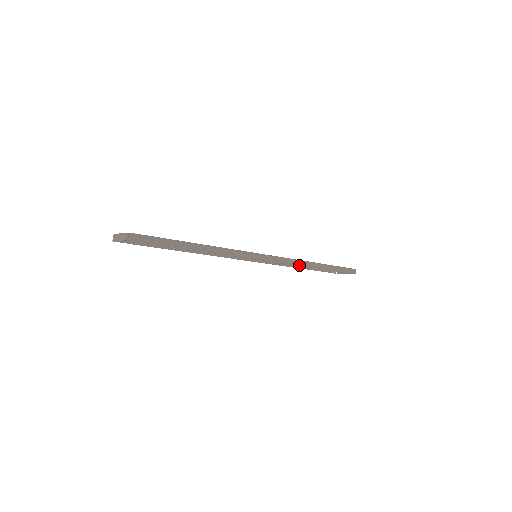
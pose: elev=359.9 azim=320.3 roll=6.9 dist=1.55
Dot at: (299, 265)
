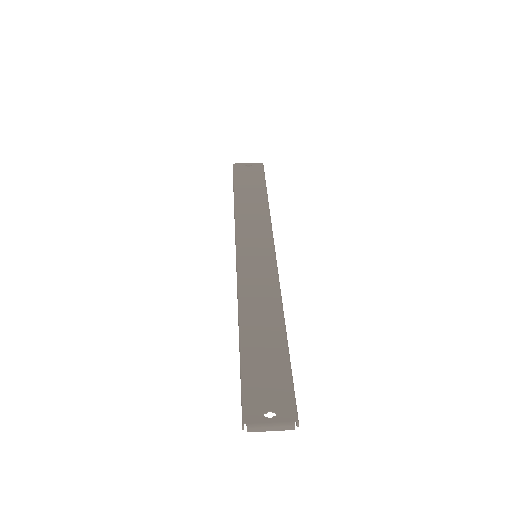
Dot at: occluded
